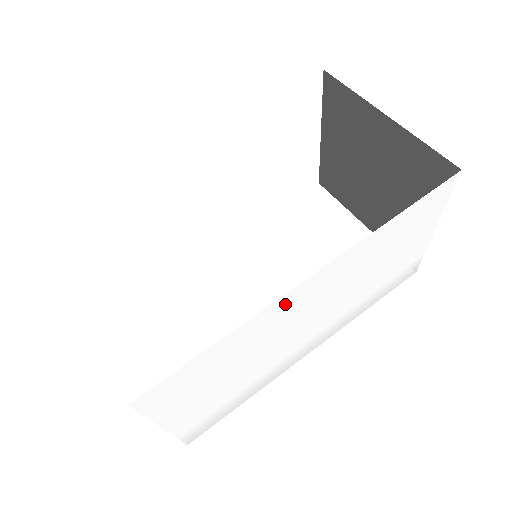
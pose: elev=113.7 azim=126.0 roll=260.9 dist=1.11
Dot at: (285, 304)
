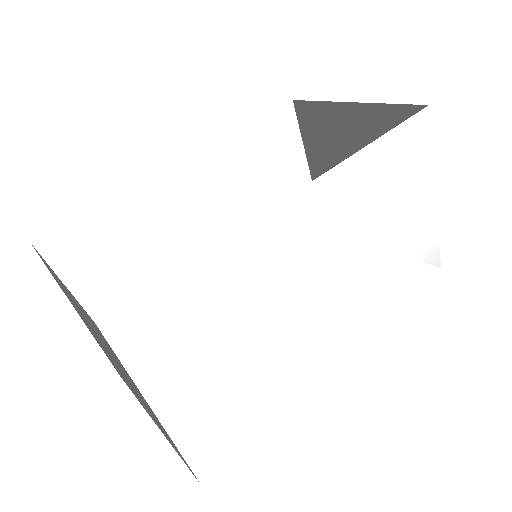
Dot at: (273, 232)
